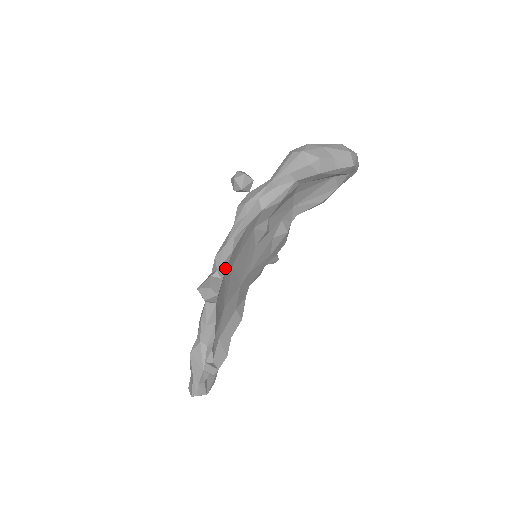
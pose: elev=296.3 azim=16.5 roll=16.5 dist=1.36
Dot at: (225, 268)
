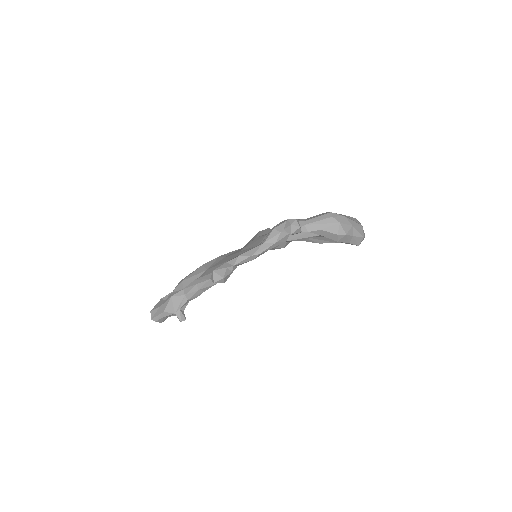
Dot at: (238, 265)
